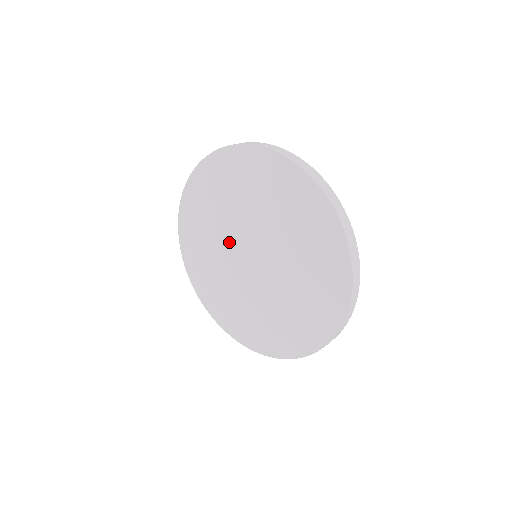
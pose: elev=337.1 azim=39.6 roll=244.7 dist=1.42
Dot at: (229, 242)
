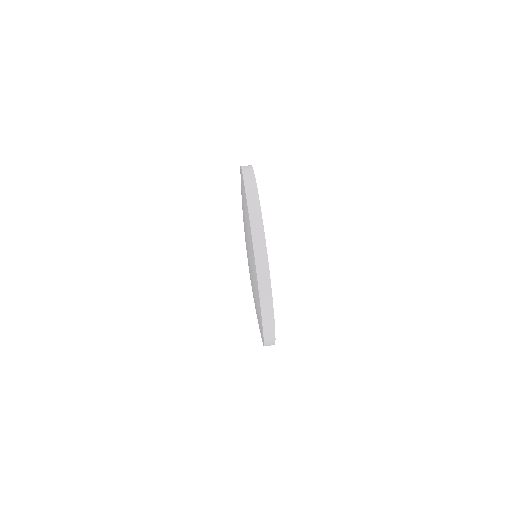
Dot at: occluded
